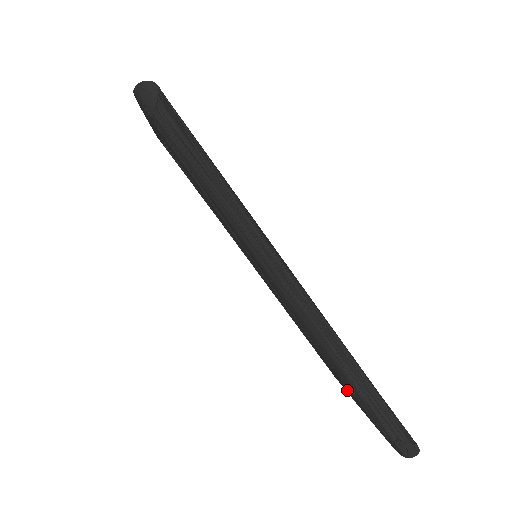
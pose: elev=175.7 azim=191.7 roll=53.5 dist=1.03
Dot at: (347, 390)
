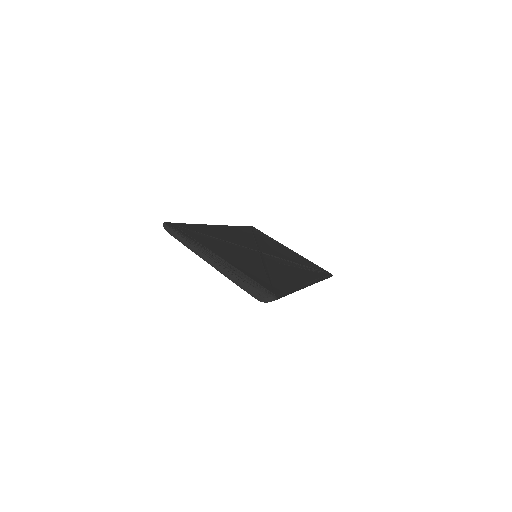
Dot at: occluded
